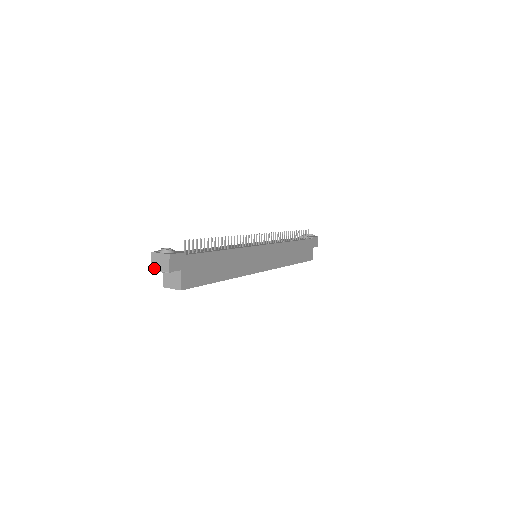
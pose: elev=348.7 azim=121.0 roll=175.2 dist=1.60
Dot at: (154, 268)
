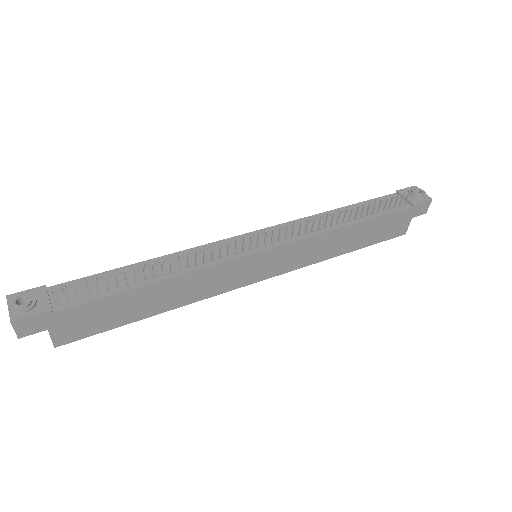
Dot at: occluded
